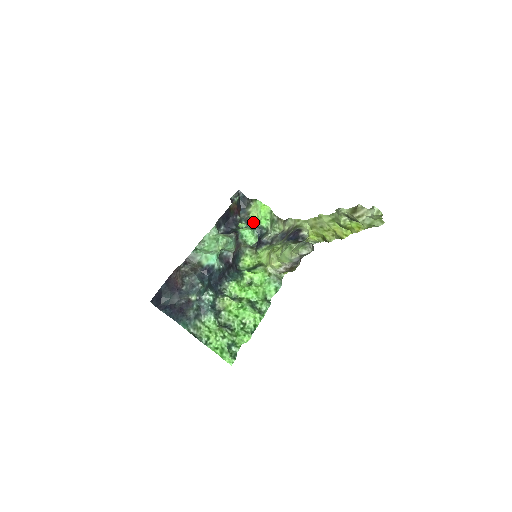
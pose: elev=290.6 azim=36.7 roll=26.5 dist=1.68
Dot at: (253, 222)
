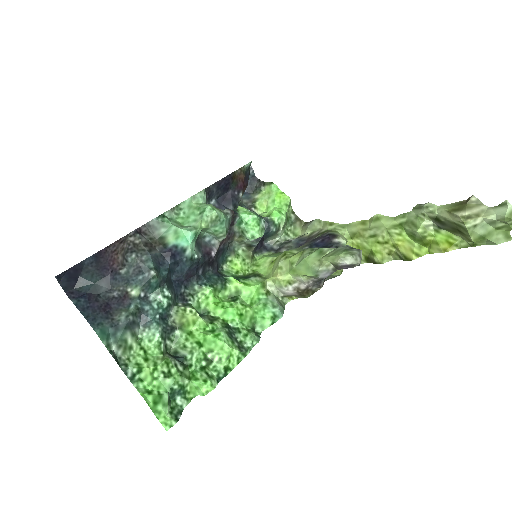
Dot at: (258, 214)
